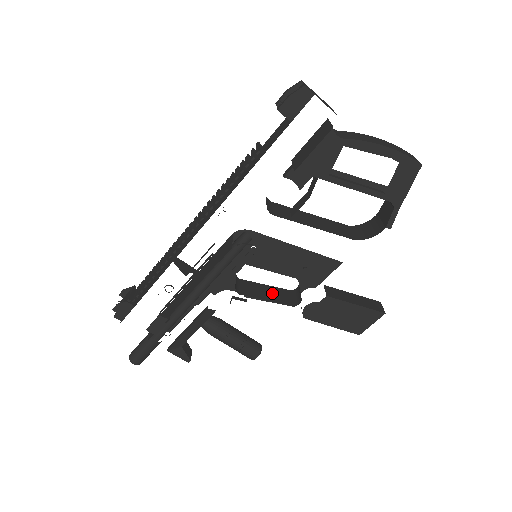
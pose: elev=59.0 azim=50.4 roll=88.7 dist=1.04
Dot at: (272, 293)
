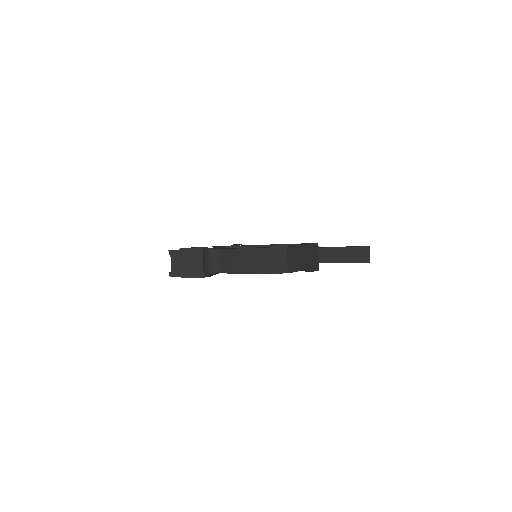
Dot at: occluded
